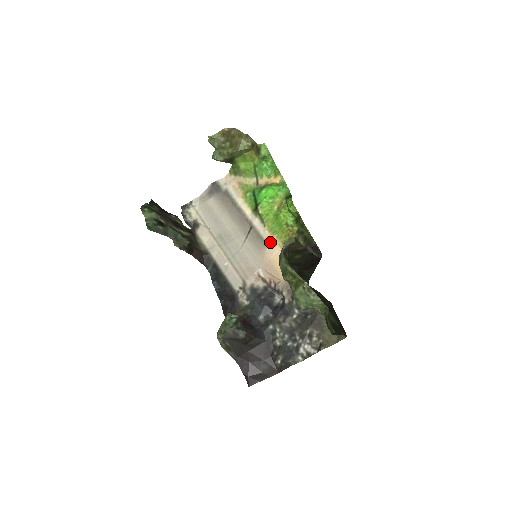
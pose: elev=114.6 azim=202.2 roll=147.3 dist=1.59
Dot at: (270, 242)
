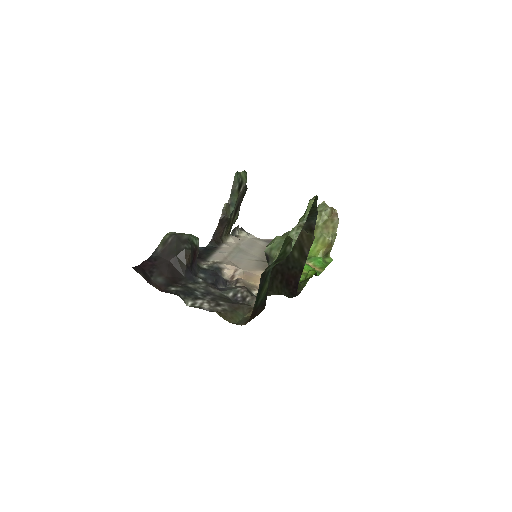
Dot at: occluded
